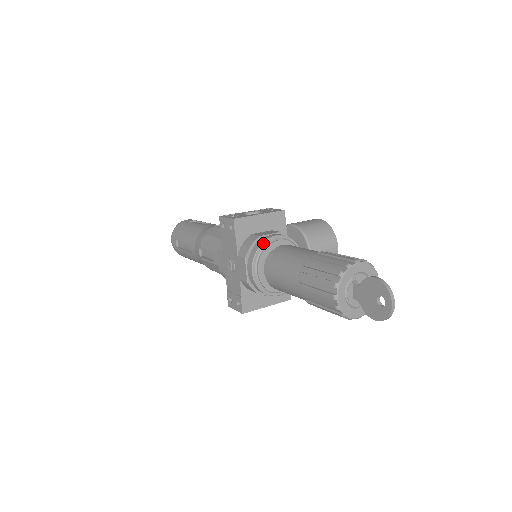
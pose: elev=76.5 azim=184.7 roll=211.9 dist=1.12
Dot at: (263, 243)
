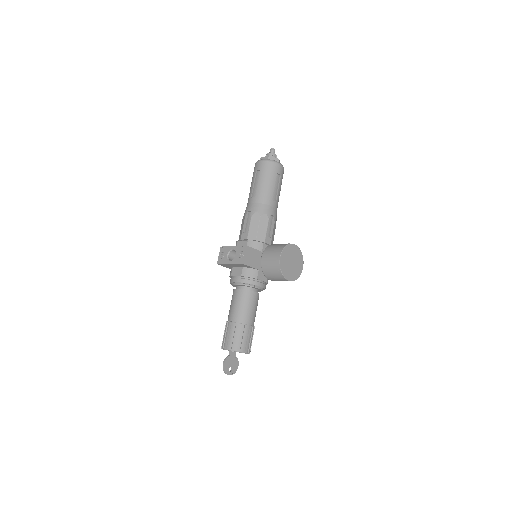
Dot at: (230, 283)
